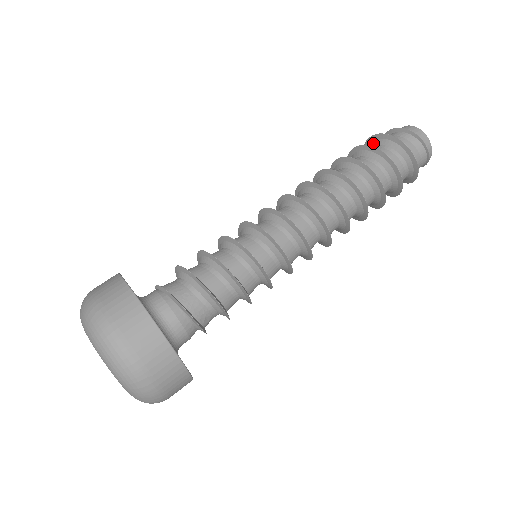
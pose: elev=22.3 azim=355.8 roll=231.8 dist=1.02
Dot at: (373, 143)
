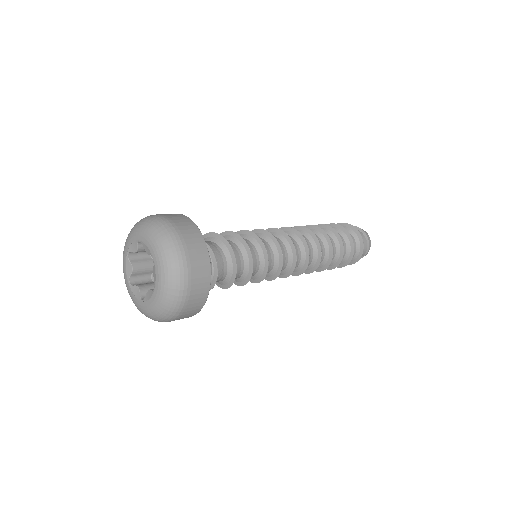
Dot at: occluded
